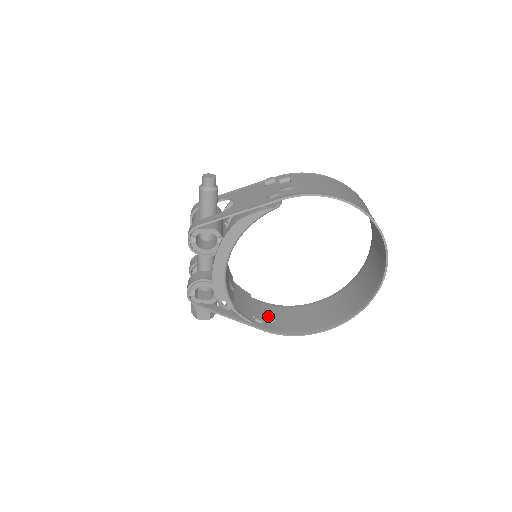
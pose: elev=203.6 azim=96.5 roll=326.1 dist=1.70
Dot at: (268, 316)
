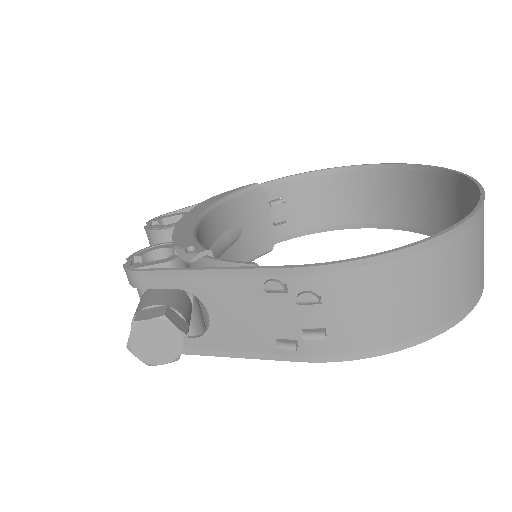
Dot at: (309, 307)
